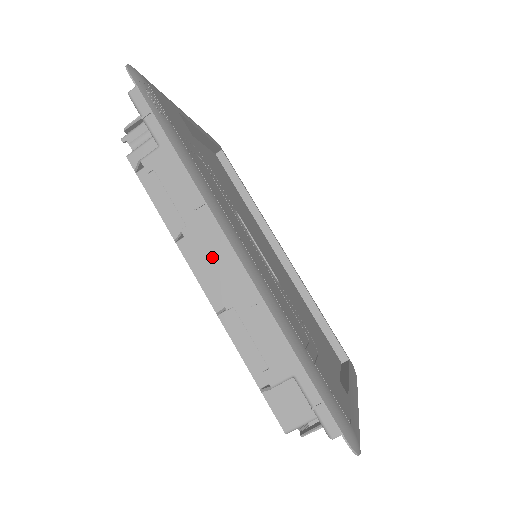
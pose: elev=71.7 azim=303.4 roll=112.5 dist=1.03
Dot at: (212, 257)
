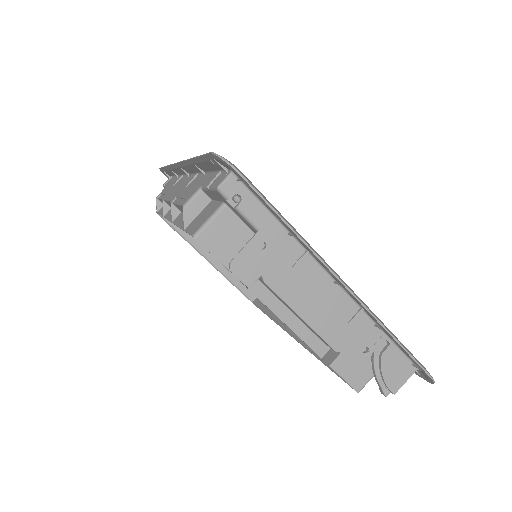
Dot at: (174, 192)
